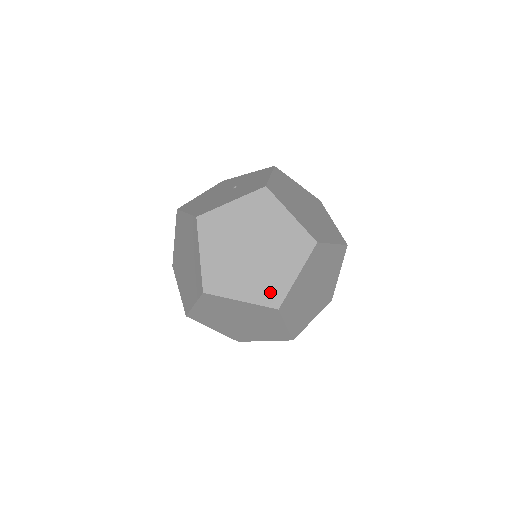
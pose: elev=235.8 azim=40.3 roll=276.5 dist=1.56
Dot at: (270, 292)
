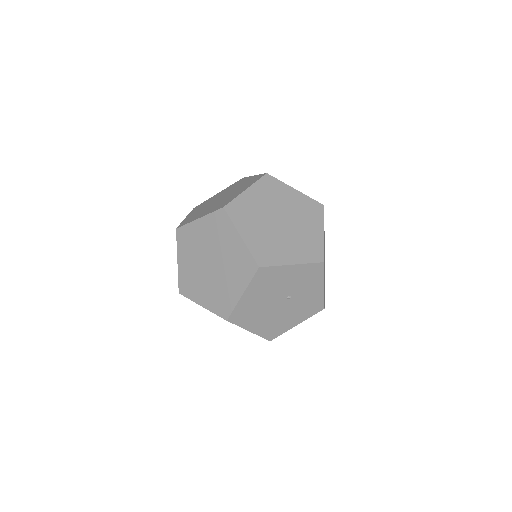
Dot at: occluded
